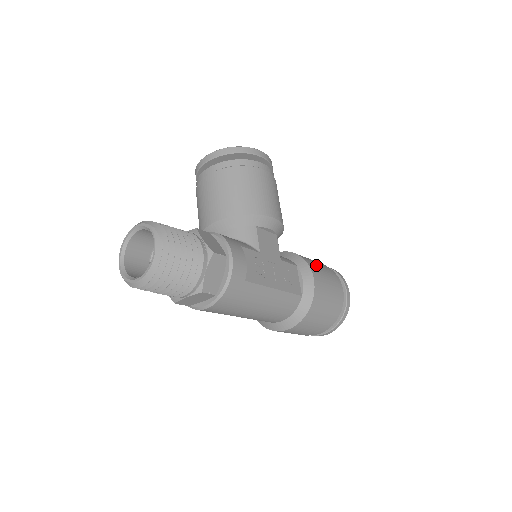
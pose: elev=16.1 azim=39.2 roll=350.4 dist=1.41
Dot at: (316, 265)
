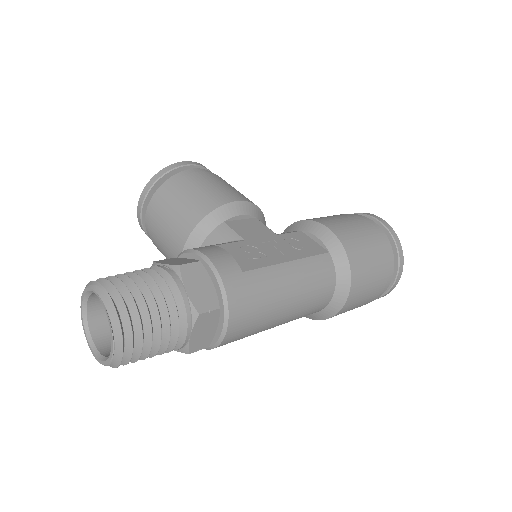
Dot at: (322, 217)
